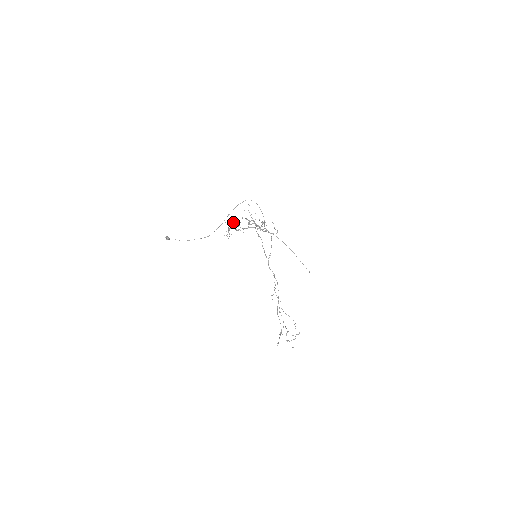
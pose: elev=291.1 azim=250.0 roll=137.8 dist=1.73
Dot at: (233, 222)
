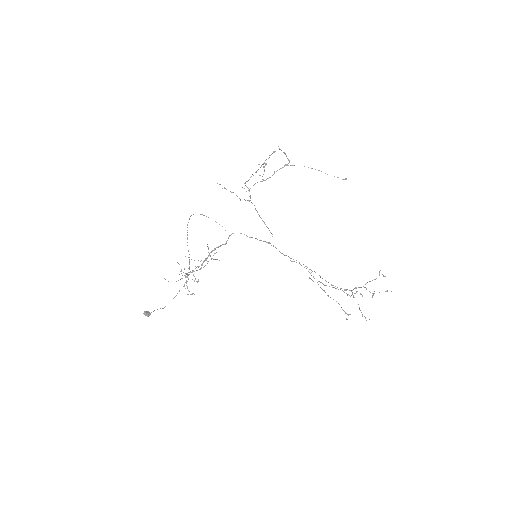
Dot at: occluded
